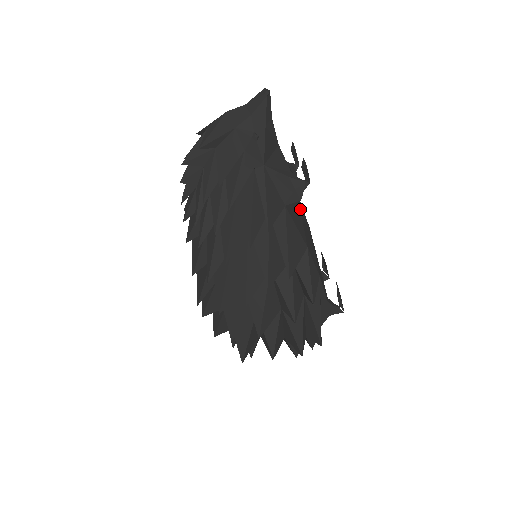
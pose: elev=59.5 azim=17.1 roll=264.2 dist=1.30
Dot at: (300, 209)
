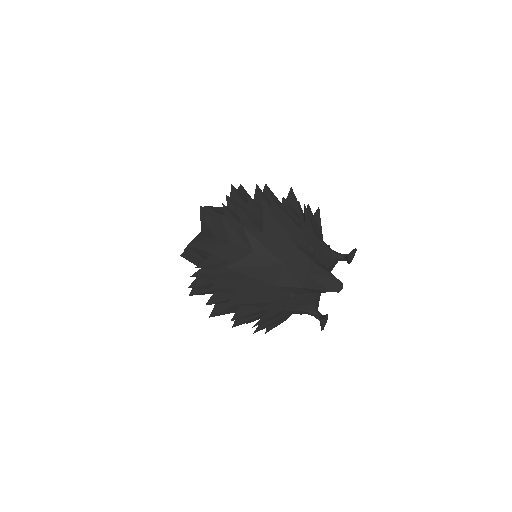
Dot at: occluded
